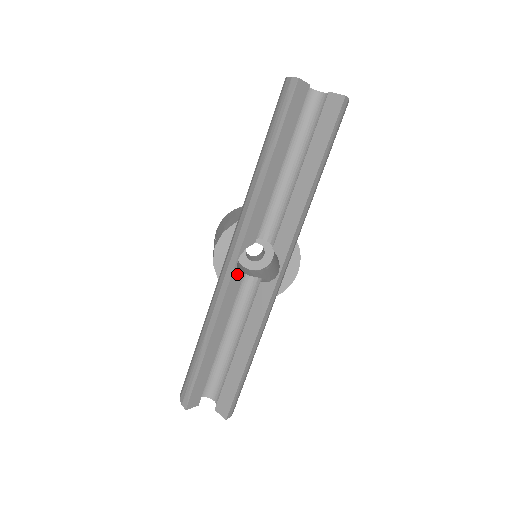
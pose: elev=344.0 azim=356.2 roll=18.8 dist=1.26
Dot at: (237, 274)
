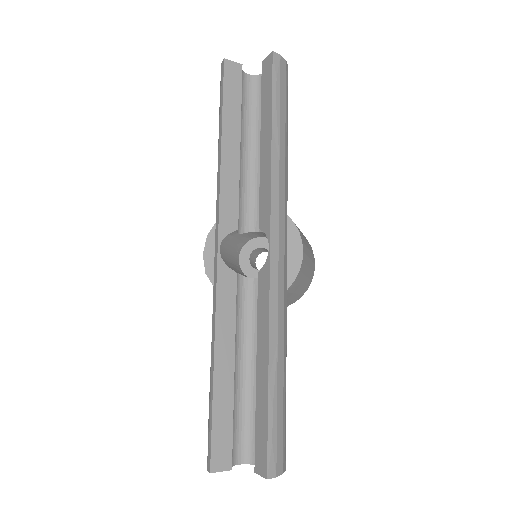
Dot at: (226, 268)
